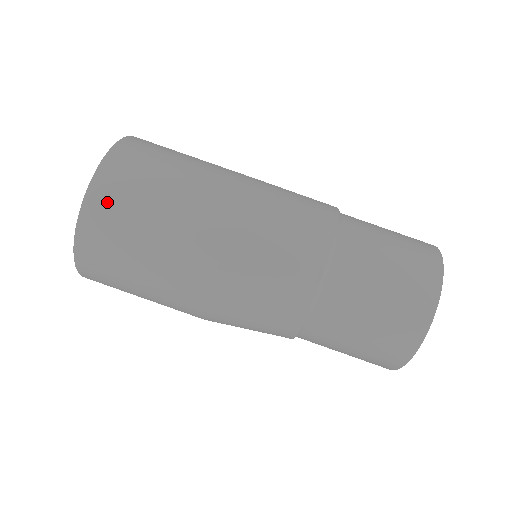
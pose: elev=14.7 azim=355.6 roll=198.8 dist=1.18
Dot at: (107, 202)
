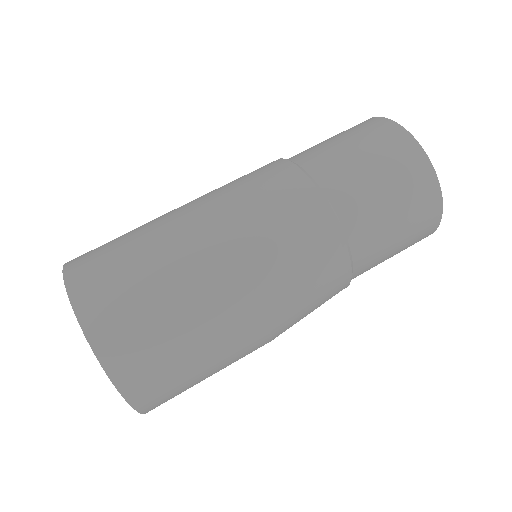
Dot at: (157, 397)
